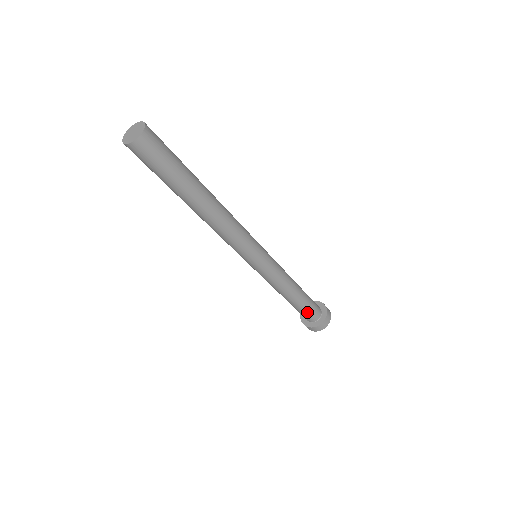
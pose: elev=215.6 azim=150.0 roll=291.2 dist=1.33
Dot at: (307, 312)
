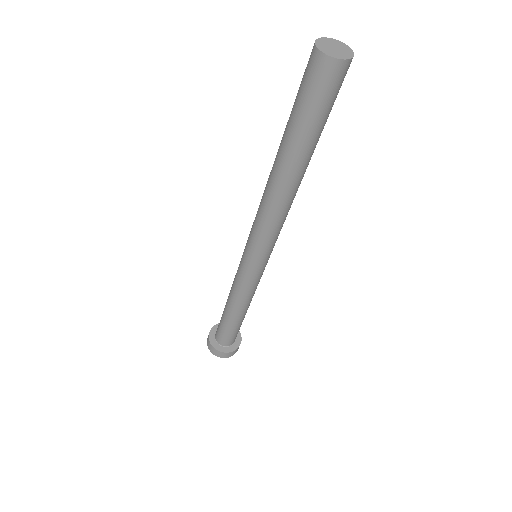
Dot at: (238, 331)
